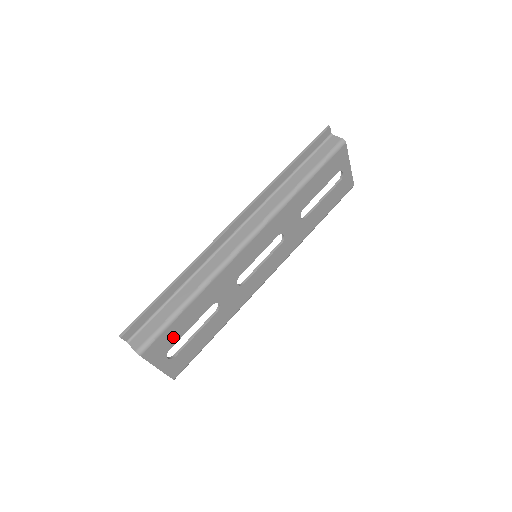
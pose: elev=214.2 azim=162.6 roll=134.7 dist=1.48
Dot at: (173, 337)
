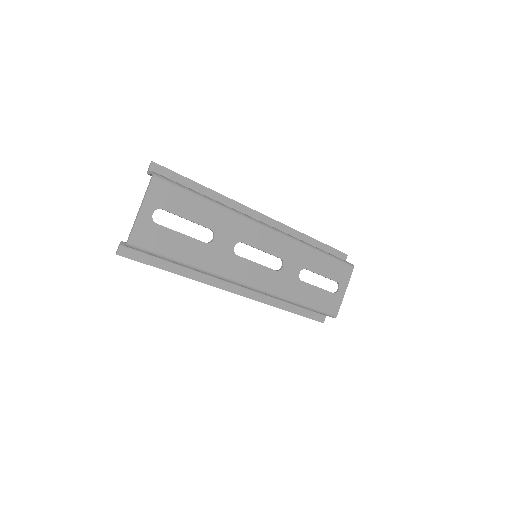
Dot at: (175, 204)
